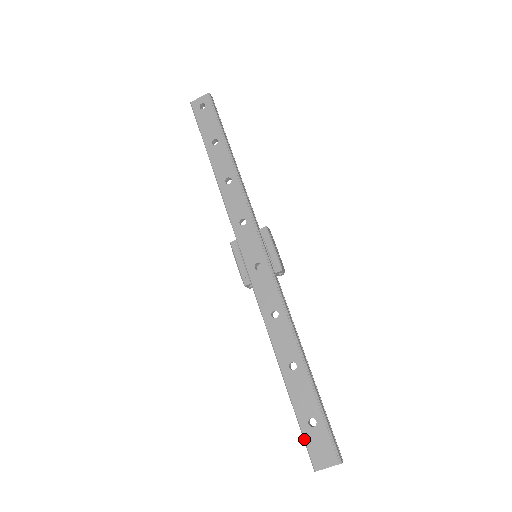
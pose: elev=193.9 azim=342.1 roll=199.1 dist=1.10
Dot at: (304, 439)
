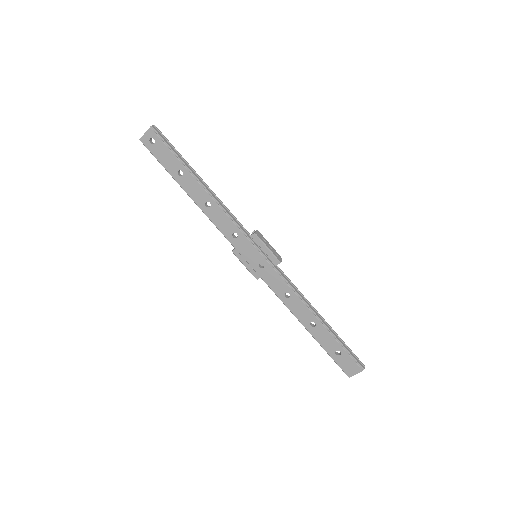
Dot at: (336, 363)
